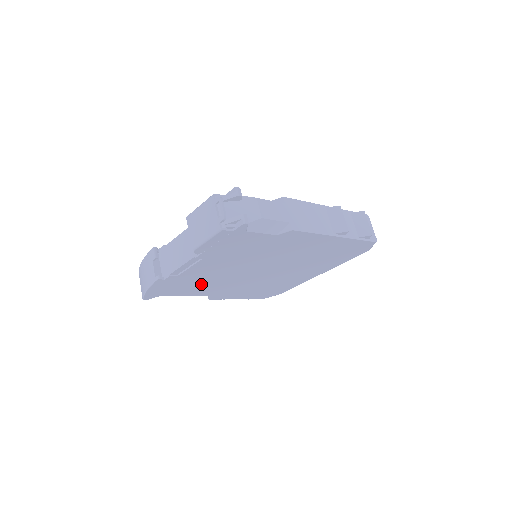
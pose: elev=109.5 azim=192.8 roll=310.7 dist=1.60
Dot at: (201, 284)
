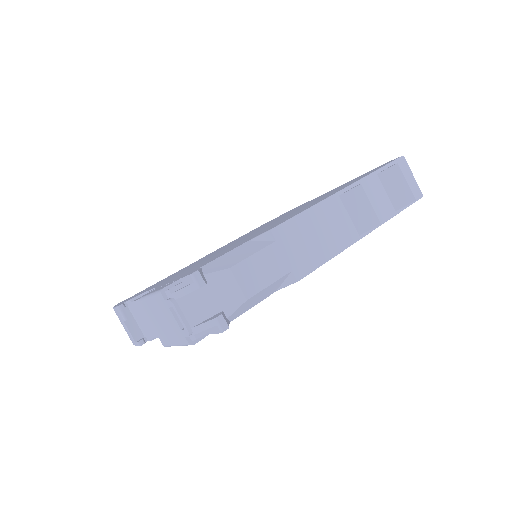
Dot at: occluded
